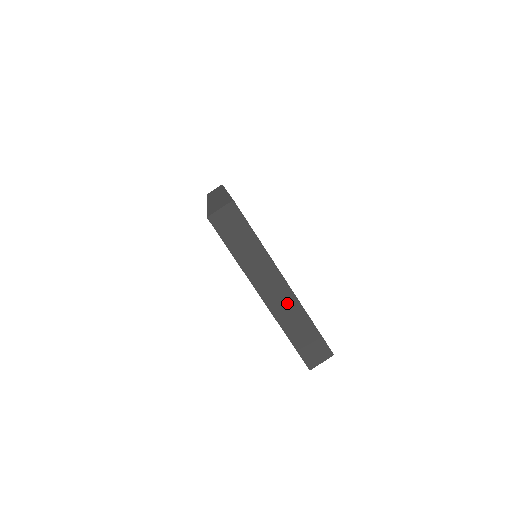
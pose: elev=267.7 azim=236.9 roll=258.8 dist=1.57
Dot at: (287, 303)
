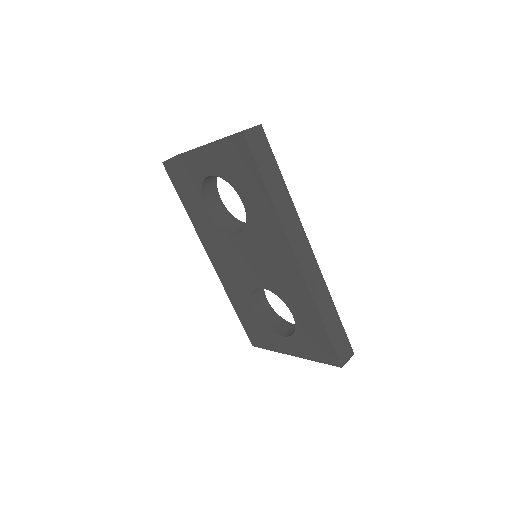
Dot at: occluded
